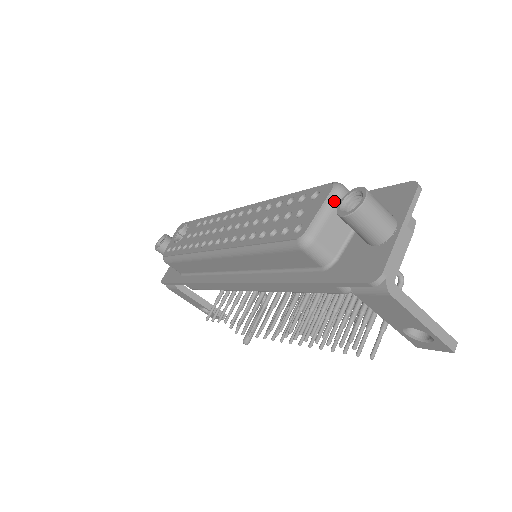
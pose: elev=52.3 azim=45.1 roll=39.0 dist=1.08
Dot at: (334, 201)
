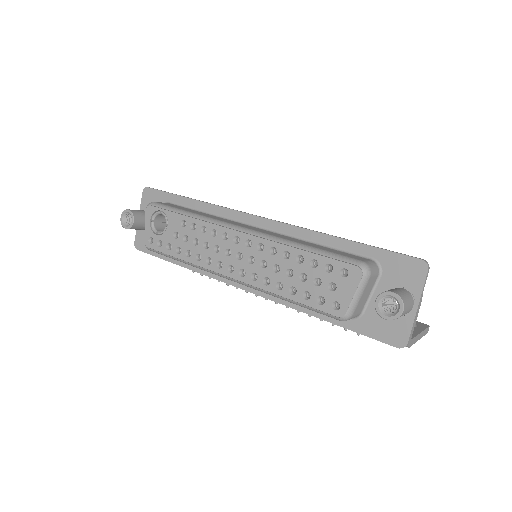
Dot at: (364, 285)
